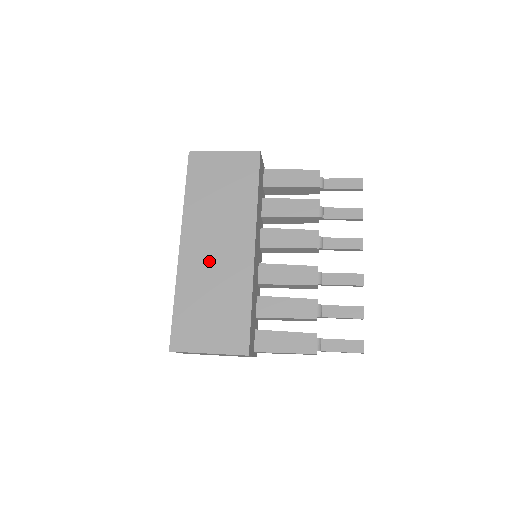
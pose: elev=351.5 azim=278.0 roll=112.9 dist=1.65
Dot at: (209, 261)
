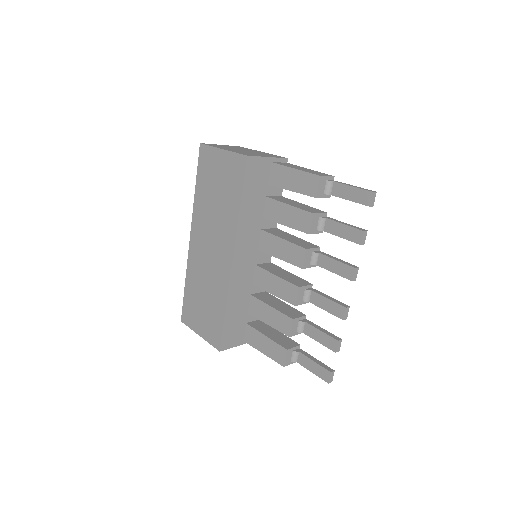
Dot at: (205, 260)
